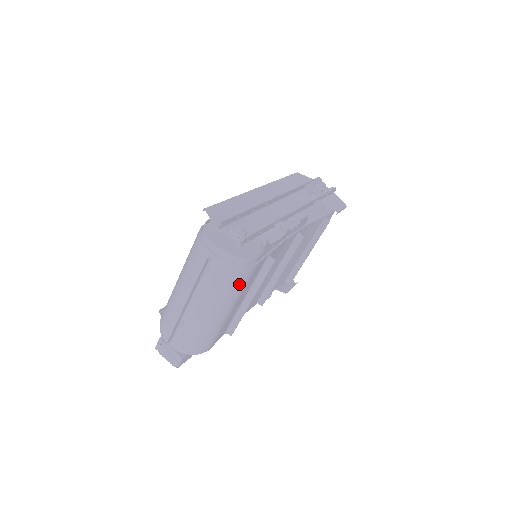
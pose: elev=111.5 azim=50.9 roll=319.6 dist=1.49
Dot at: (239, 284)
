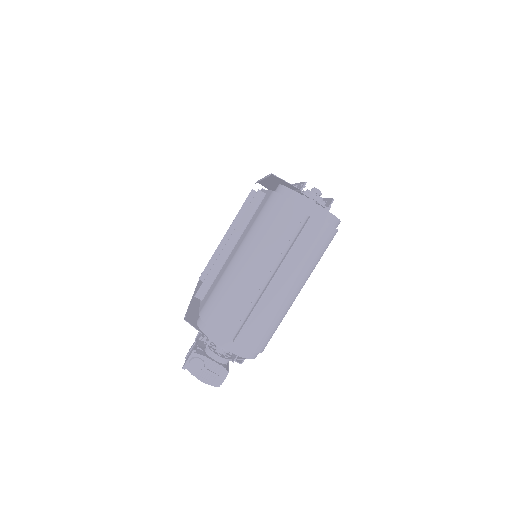
Dot at: (322, 254)
